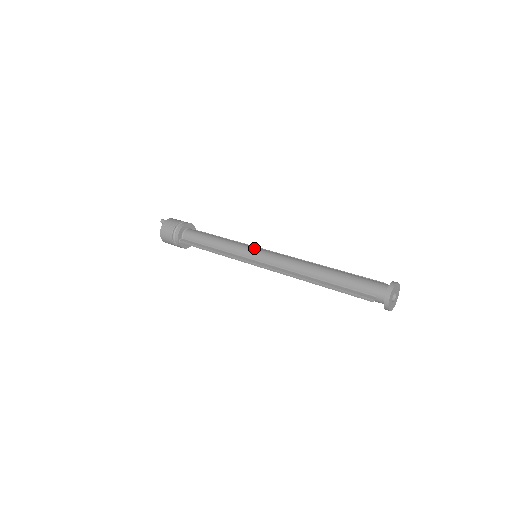
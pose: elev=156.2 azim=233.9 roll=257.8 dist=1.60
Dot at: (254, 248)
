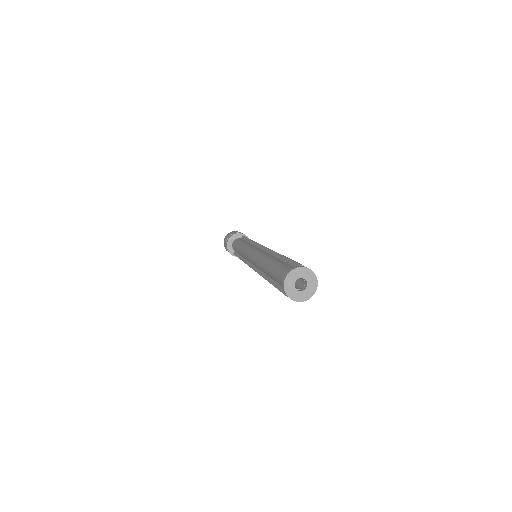
Dot at: (248, 251)
